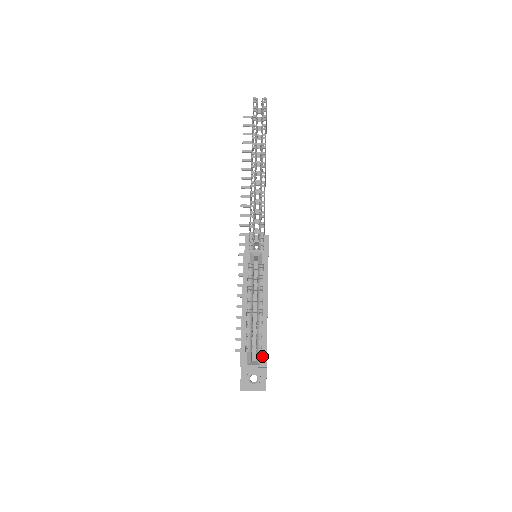
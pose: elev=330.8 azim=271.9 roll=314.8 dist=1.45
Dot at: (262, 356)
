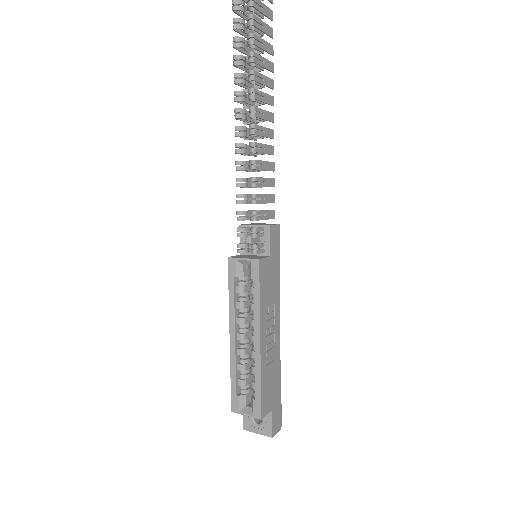
Dot at: (255, 405)
